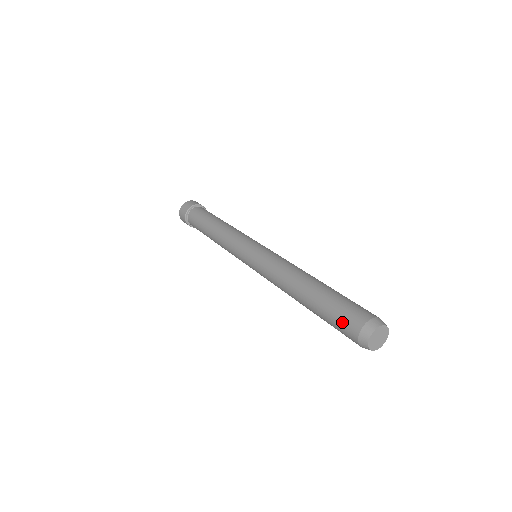
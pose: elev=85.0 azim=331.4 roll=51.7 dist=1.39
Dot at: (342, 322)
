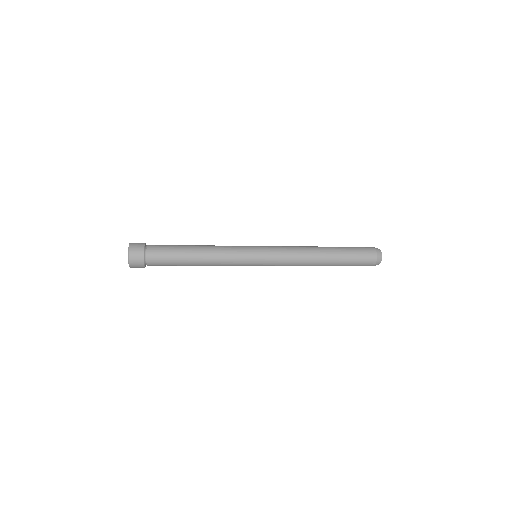
Dot at: occluded
